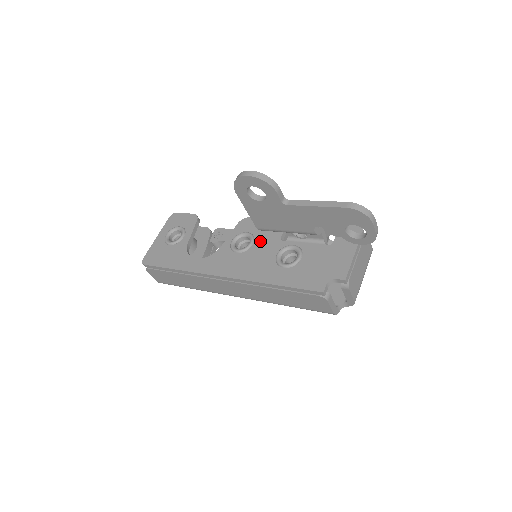
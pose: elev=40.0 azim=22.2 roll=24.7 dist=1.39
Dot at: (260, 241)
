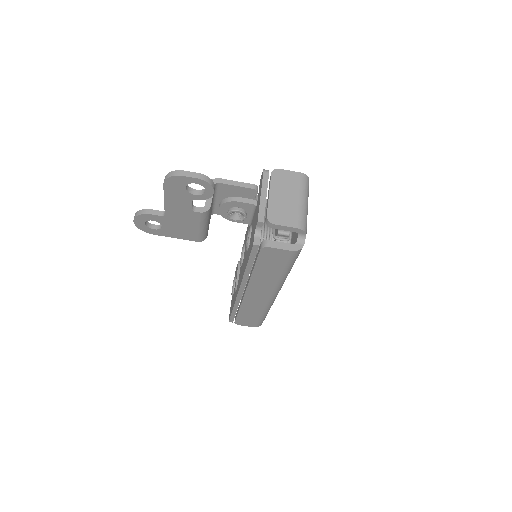
Dot at: occluded
